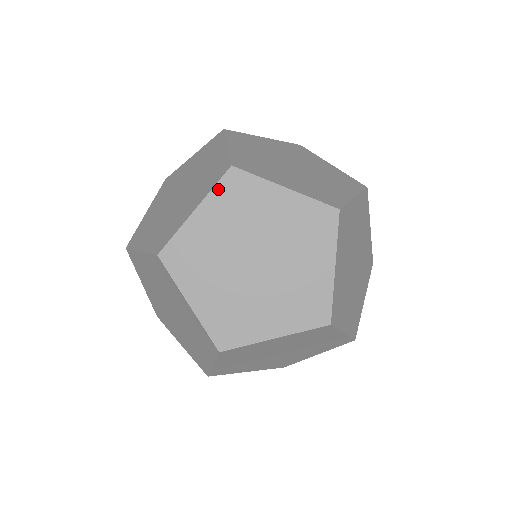
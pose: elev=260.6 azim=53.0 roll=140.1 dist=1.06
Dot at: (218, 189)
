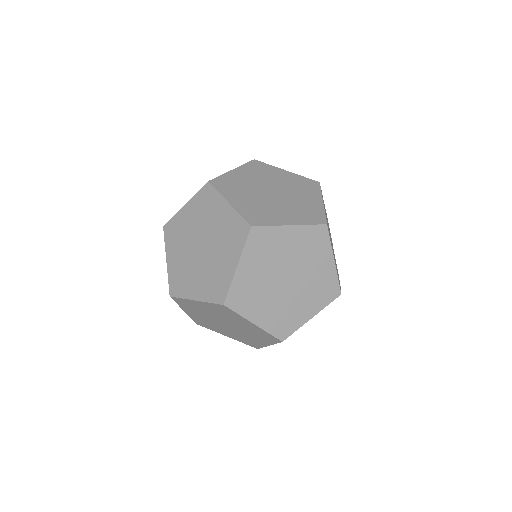
Dot at: (310, 228)
